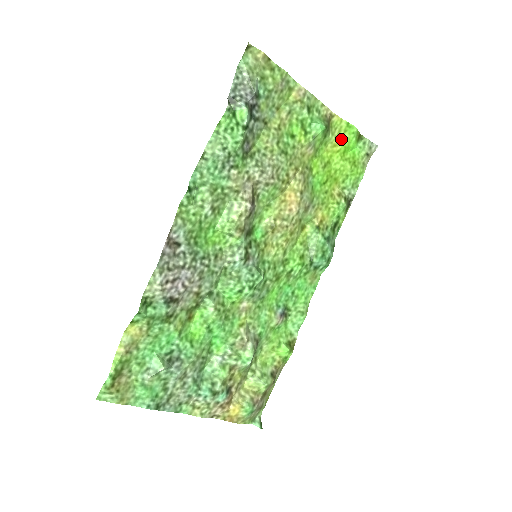
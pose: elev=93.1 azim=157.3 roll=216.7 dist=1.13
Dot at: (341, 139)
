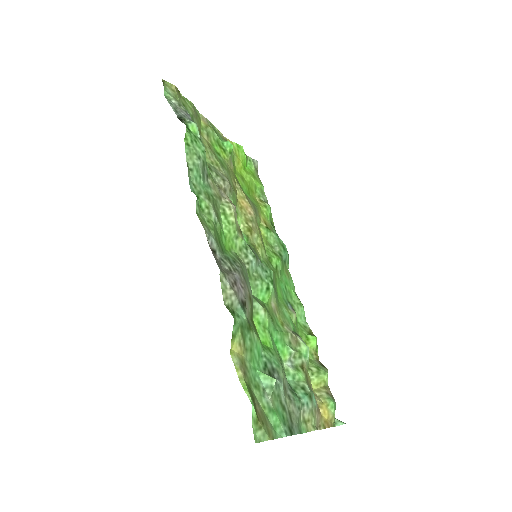
Dot at: (239, 157)
